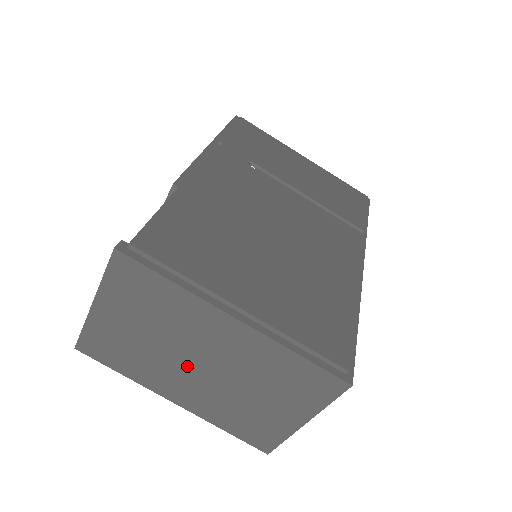
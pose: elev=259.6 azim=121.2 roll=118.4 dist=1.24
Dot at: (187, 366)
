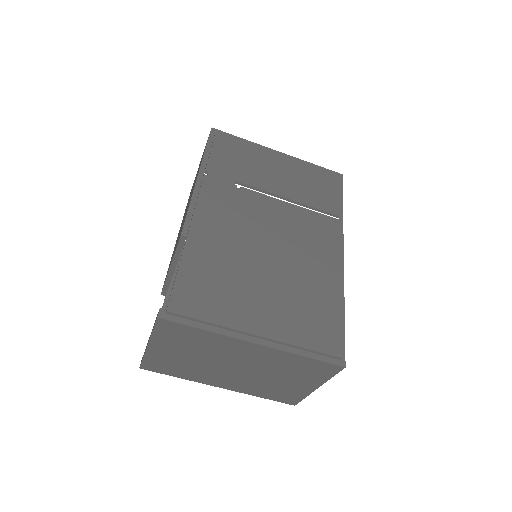
Dot at: (225, 369)
